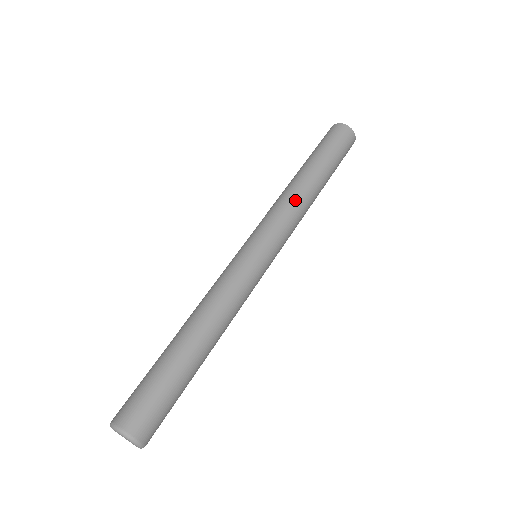
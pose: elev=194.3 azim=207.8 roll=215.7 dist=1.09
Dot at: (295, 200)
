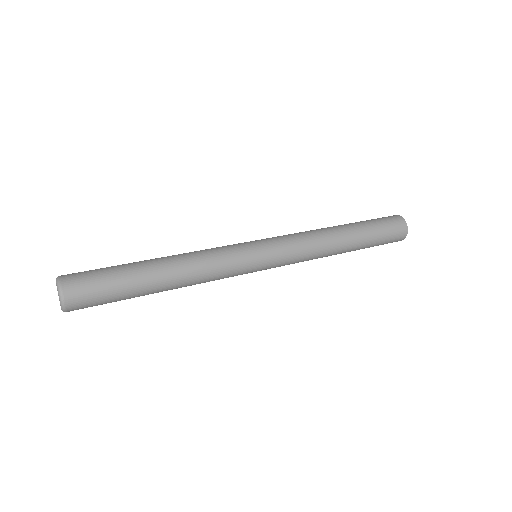
Dot at: (313, 232)
